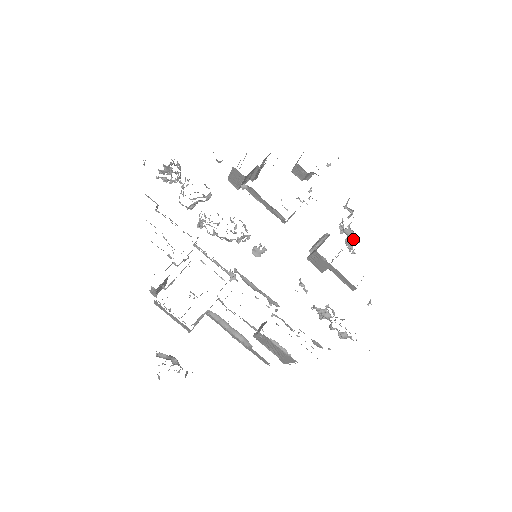
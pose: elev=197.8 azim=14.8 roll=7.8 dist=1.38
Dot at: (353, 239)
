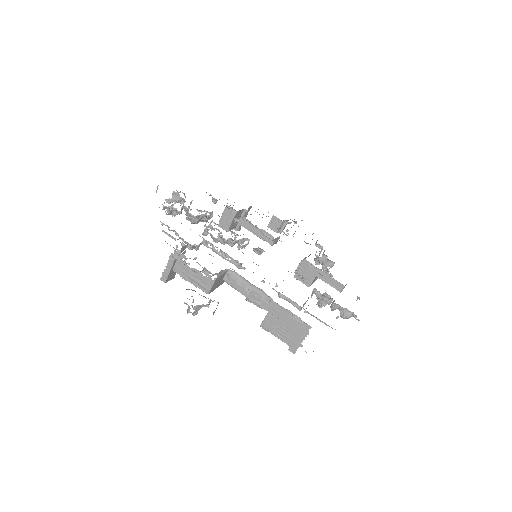
Dot at: (329, 262)
